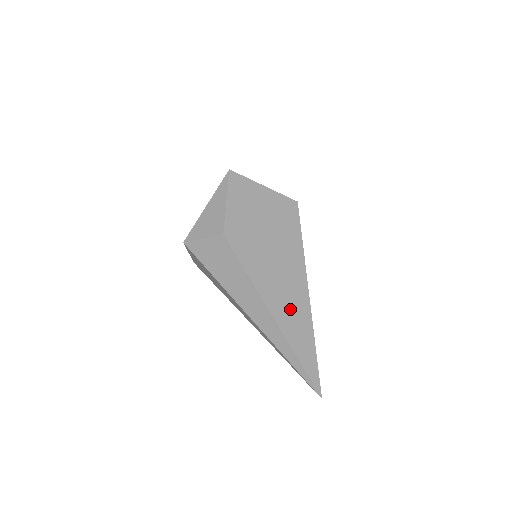
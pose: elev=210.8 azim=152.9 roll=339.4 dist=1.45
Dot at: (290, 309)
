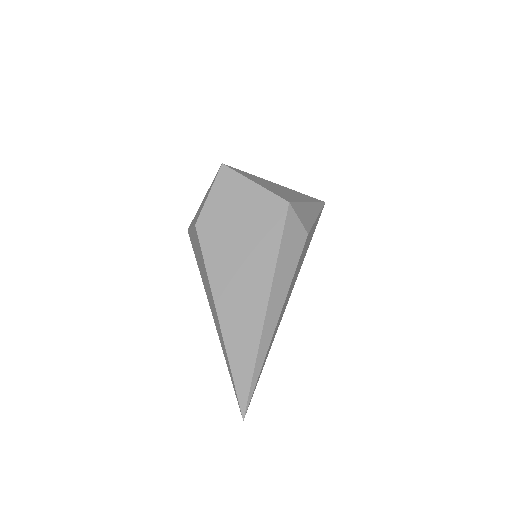
Dot at: (239, 314)
